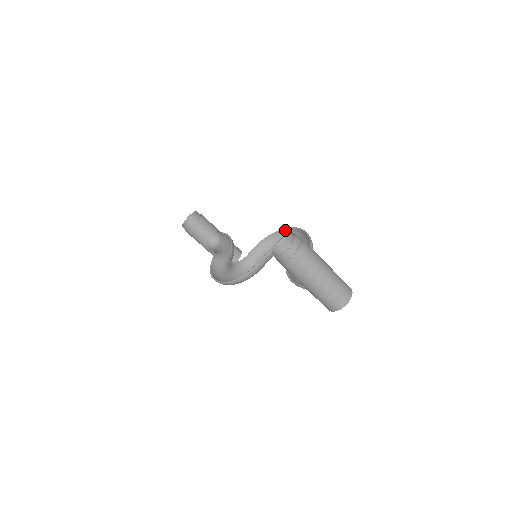
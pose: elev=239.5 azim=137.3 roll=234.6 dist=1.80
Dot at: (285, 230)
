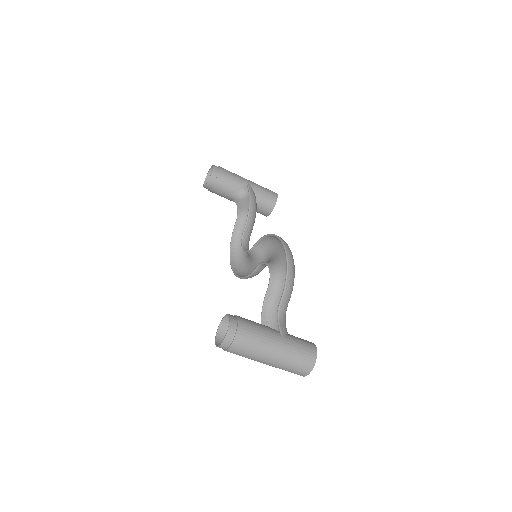
Dot at: (279, 239)
